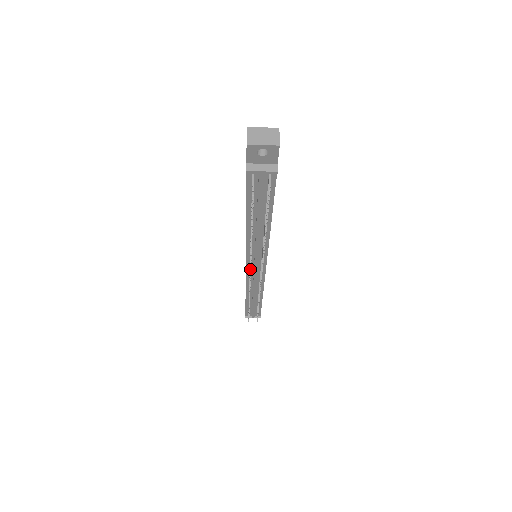
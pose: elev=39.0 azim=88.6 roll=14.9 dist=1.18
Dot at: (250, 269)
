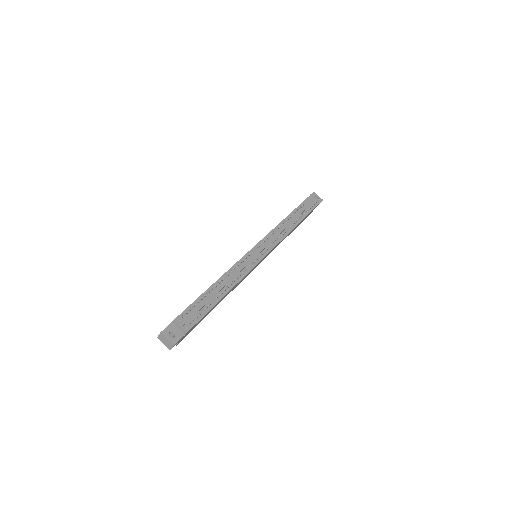
Dot at: (268, 237)
